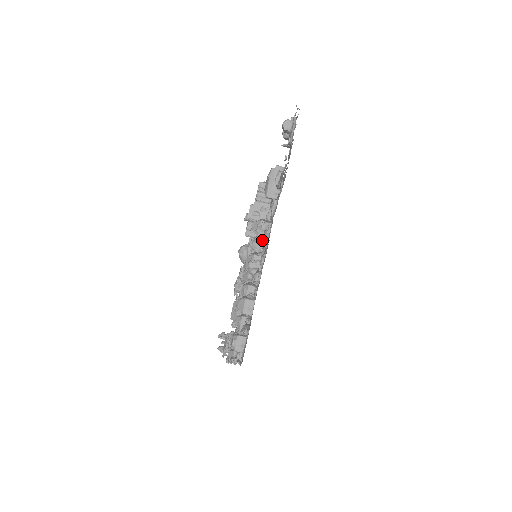
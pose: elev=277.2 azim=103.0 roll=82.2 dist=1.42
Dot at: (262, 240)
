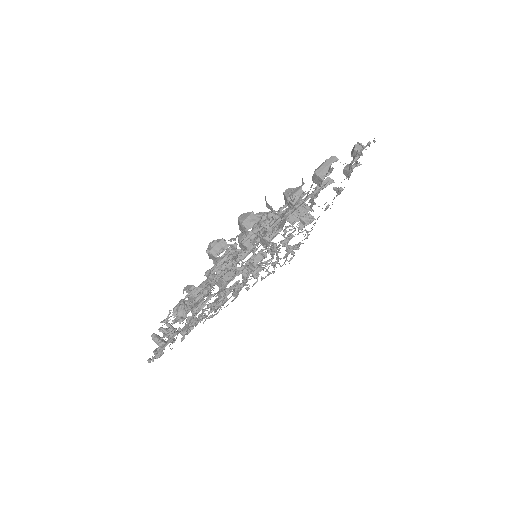
Dot at: (295, 190)
